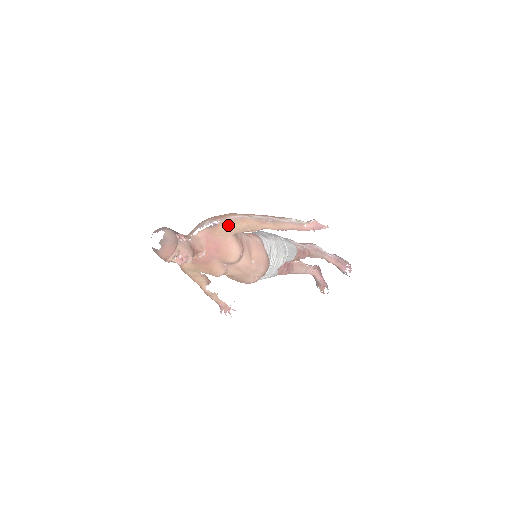
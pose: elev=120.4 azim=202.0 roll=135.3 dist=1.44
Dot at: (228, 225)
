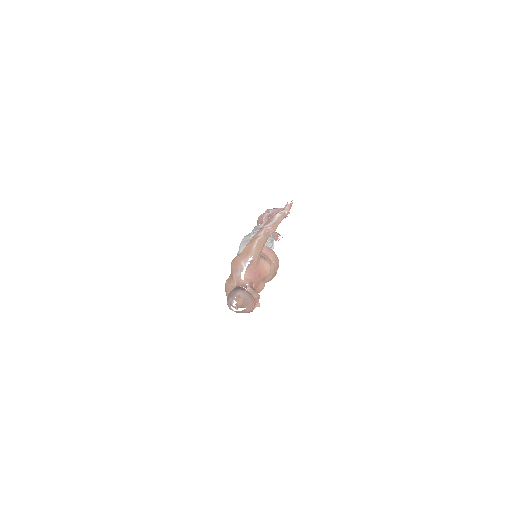
Dot at: (258, 254)
